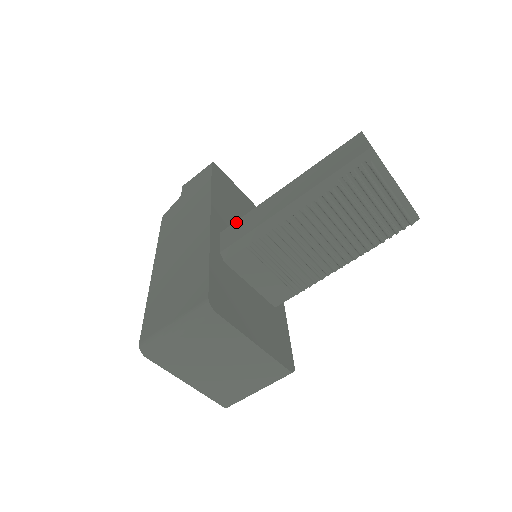
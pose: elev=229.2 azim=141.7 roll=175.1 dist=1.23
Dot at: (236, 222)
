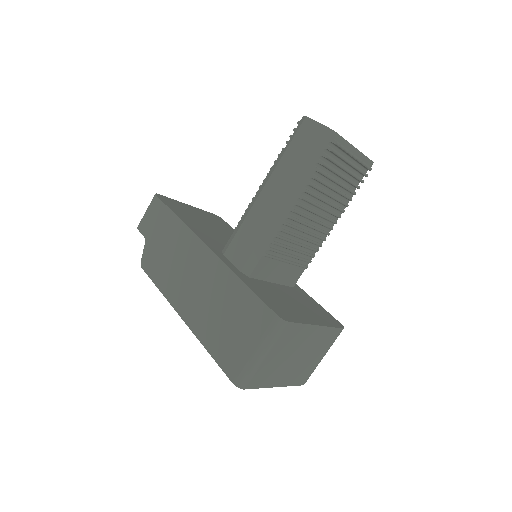
Dot at: (234, 239)
